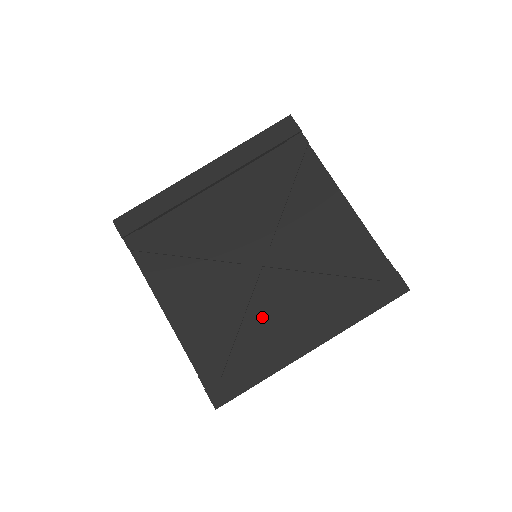
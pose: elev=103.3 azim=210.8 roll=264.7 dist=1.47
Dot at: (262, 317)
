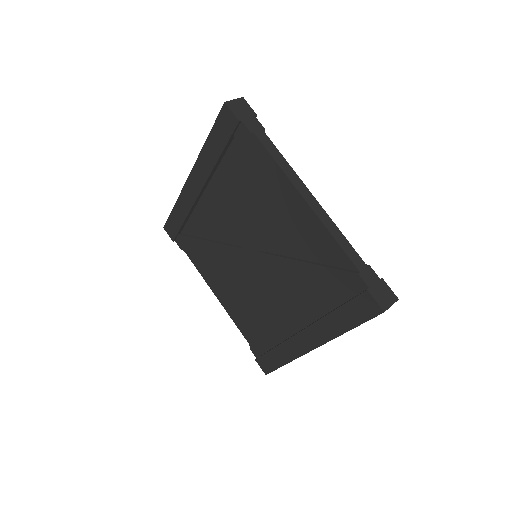
Dot at: (273, 313)
